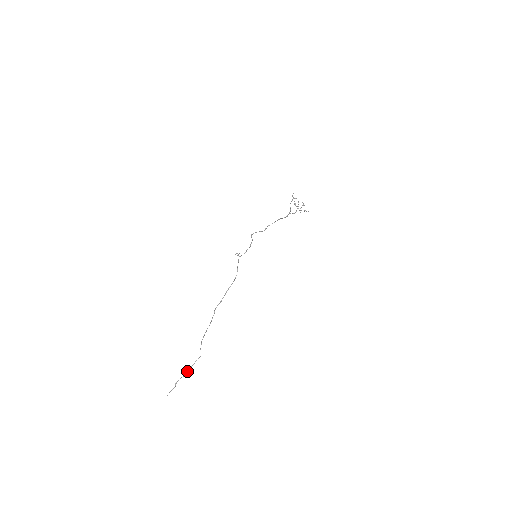
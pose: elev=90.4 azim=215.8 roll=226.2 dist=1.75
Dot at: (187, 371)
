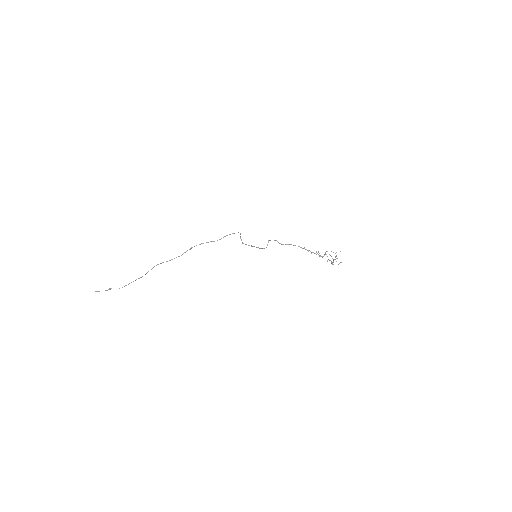
Dot at: occluded
